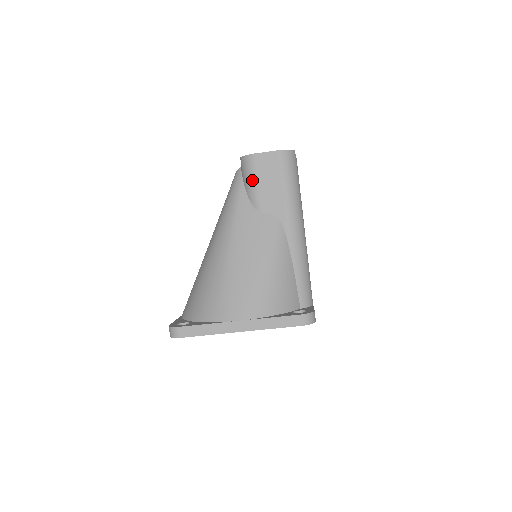
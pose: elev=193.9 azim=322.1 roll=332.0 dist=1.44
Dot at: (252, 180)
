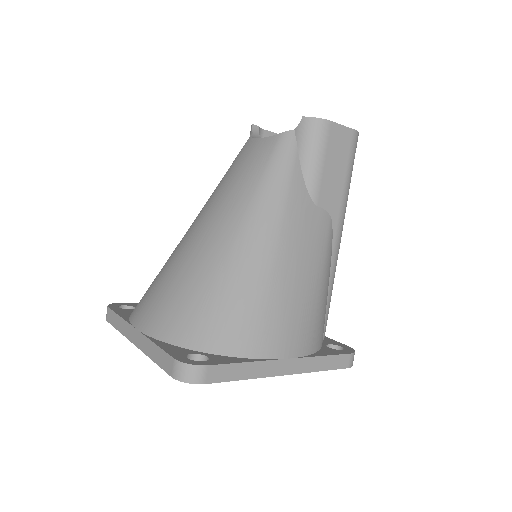
Dot at: (318, 156)
